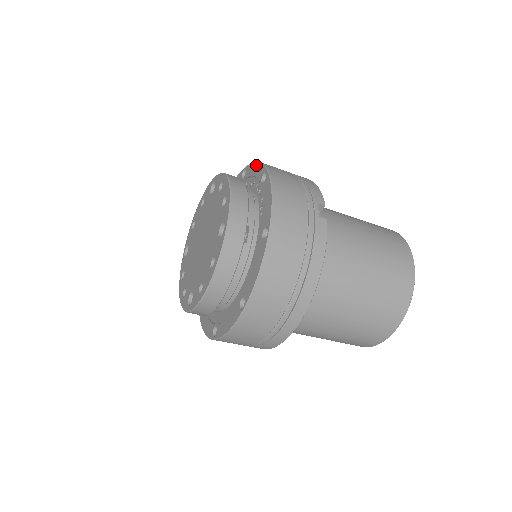
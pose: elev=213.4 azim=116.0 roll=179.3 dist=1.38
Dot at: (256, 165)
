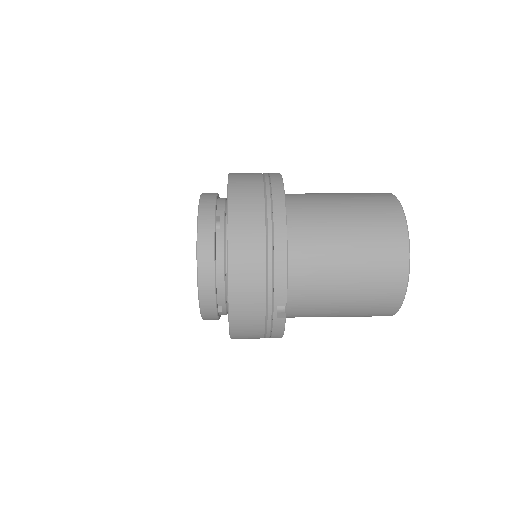
Dot at: occluded
